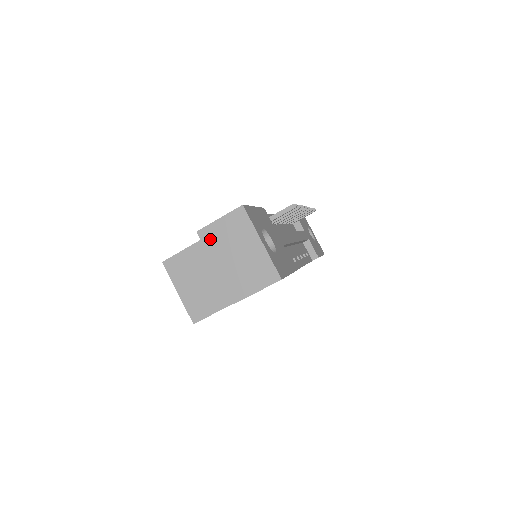
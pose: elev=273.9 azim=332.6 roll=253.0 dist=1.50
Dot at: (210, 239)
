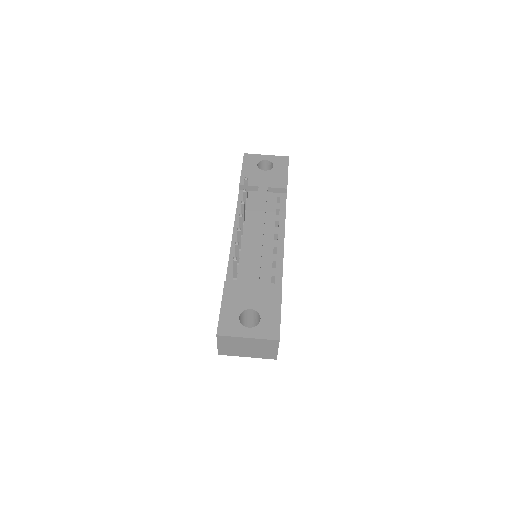
Dot at: (227, 352)
